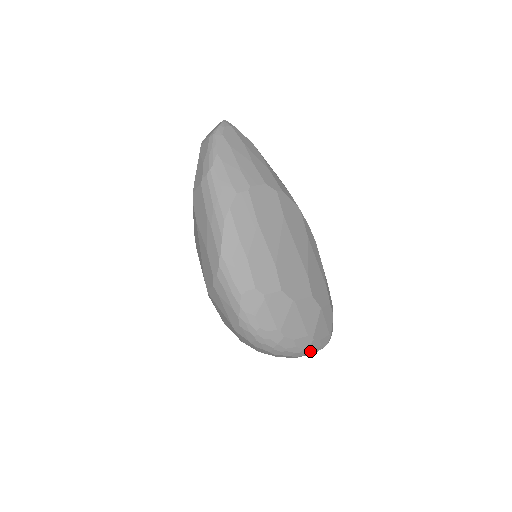
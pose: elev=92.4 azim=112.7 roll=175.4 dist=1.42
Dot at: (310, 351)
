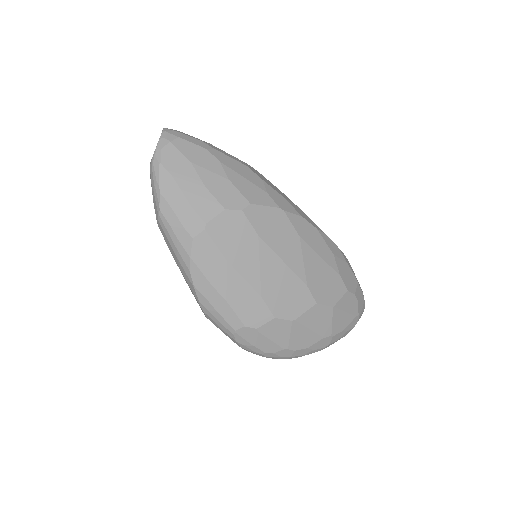
Dot at: occluded
